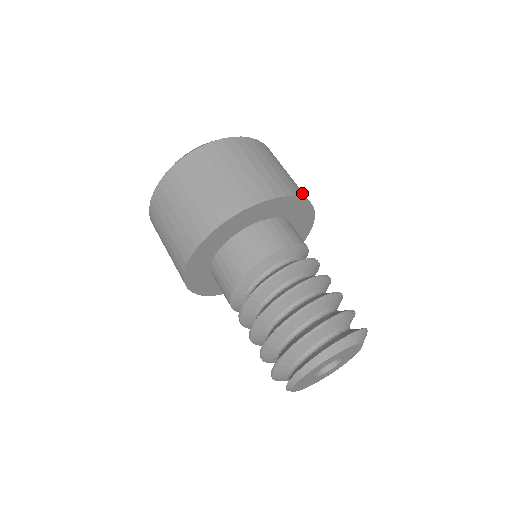
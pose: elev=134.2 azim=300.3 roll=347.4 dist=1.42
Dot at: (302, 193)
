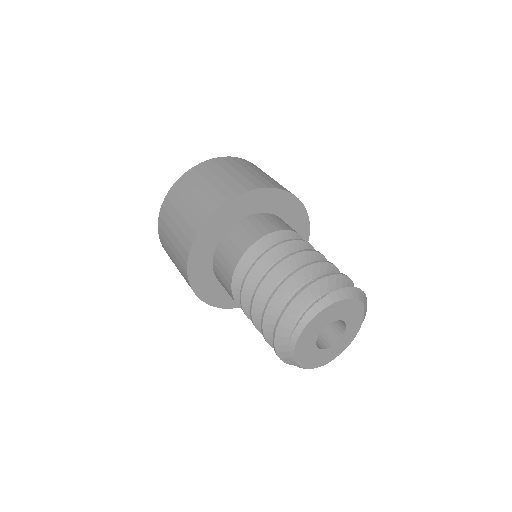
Dot at: occluded
